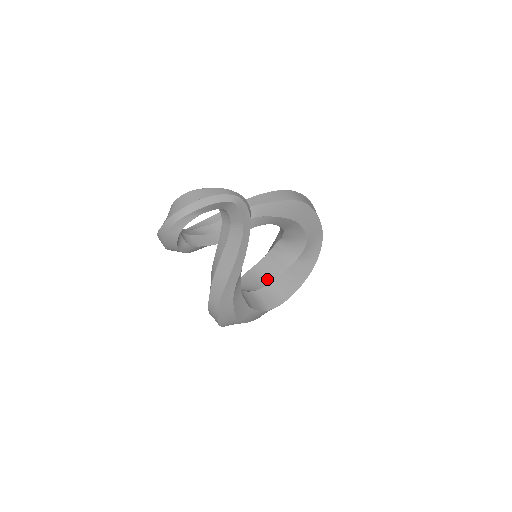
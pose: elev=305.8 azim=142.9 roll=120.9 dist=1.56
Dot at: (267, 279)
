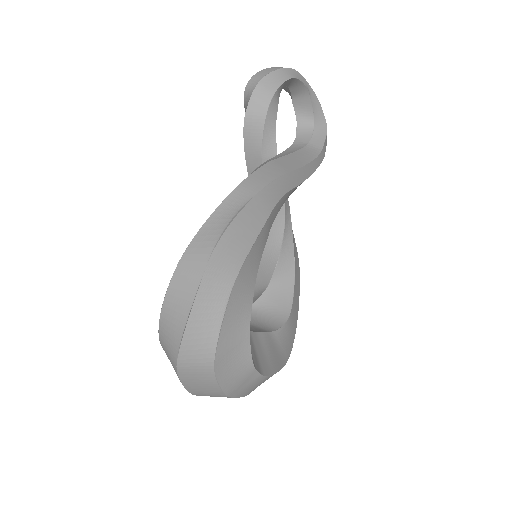
Dot at: occluded
